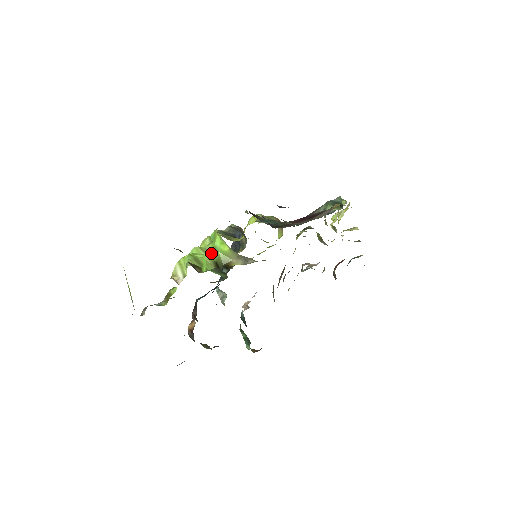
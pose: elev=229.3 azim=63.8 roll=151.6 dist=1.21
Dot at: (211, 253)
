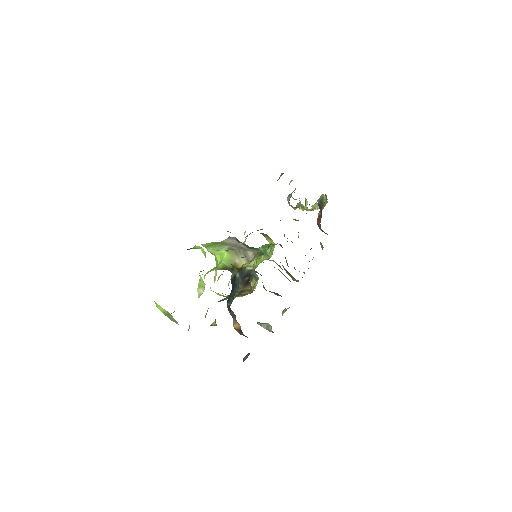
Dot at: (217, 266)
